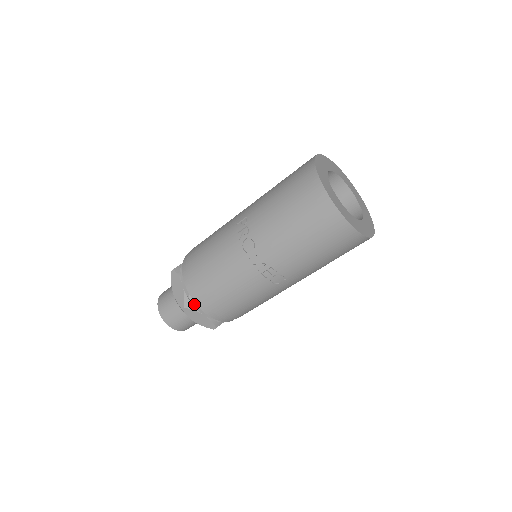
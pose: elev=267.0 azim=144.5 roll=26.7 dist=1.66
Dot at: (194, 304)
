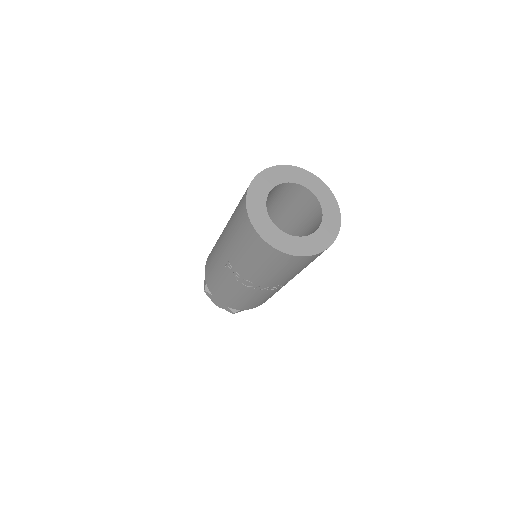
Dot at: occluded
